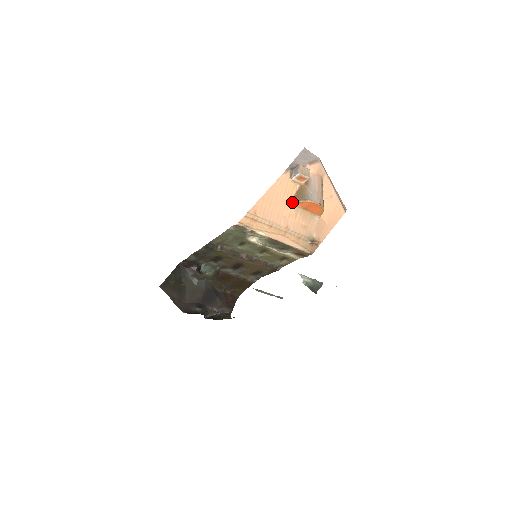
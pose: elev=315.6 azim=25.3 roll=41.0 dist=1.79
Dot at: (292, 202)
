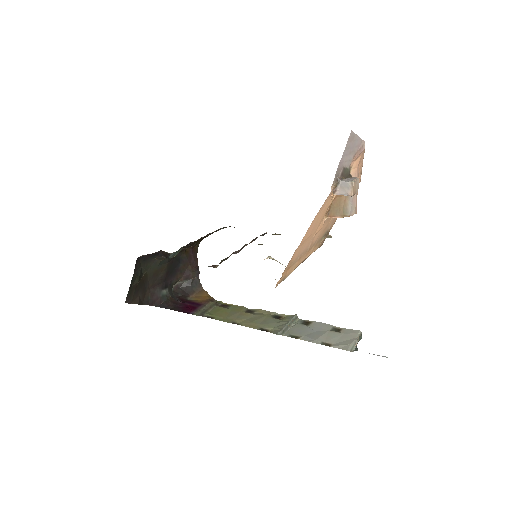
Dot at: (324, 216)
